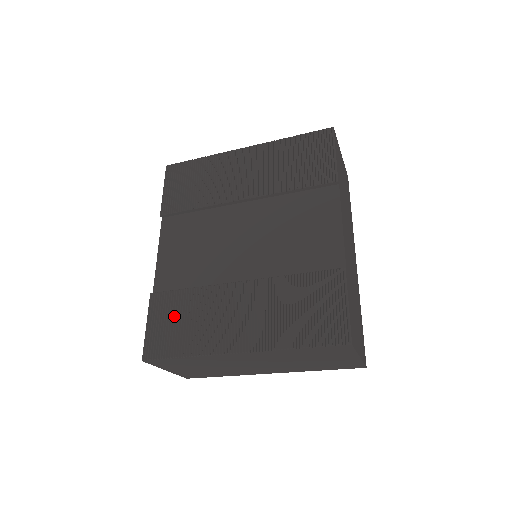
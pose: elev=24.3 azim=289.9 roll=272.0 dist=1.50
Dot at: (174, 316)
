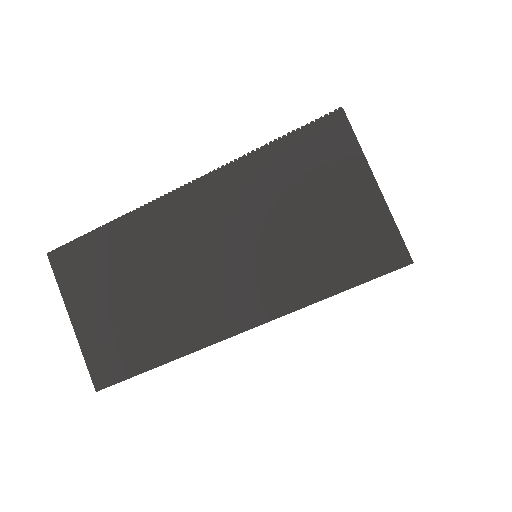
Dot at: occluded
